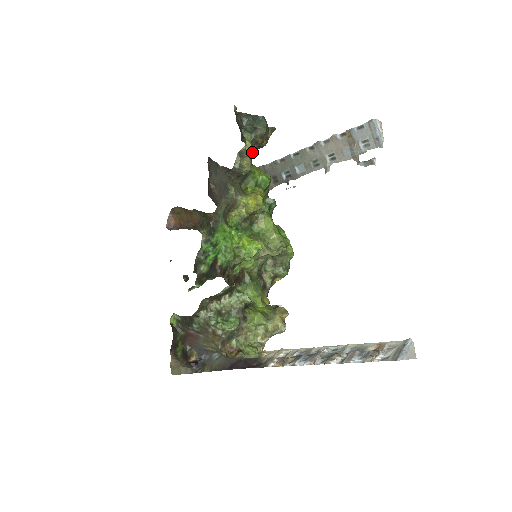
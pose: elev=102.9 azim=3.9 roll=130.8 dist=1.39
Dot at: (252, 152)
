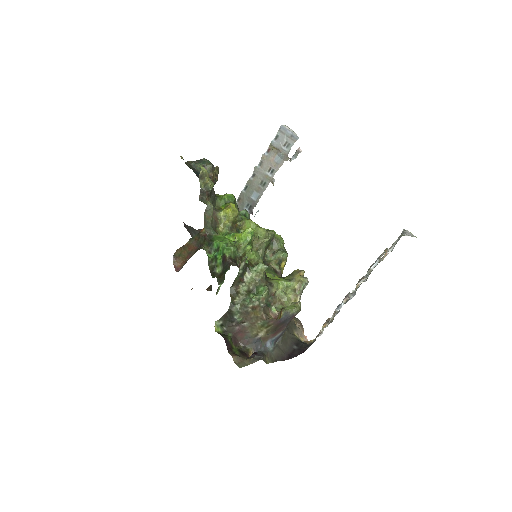
Dot at: occluded
